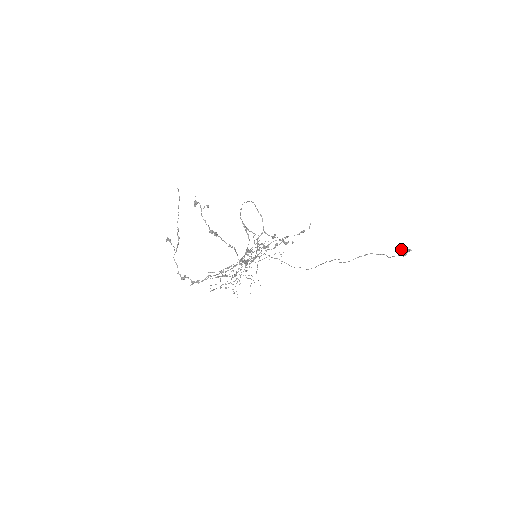
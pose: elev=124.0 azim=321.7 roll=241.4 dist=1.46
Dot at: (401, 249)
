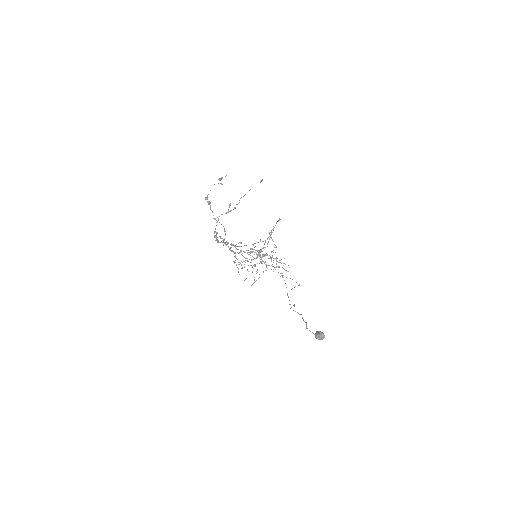
Dot at: occluded
